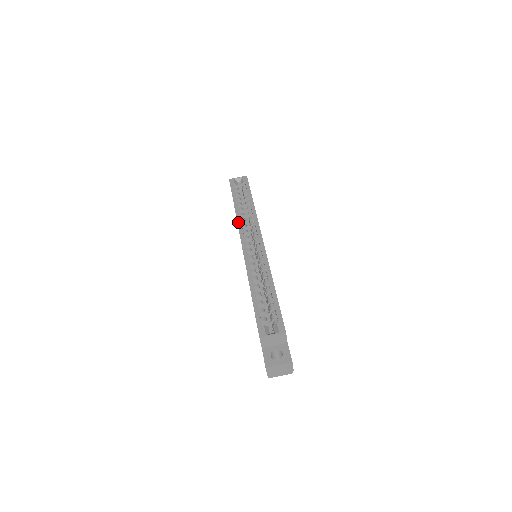
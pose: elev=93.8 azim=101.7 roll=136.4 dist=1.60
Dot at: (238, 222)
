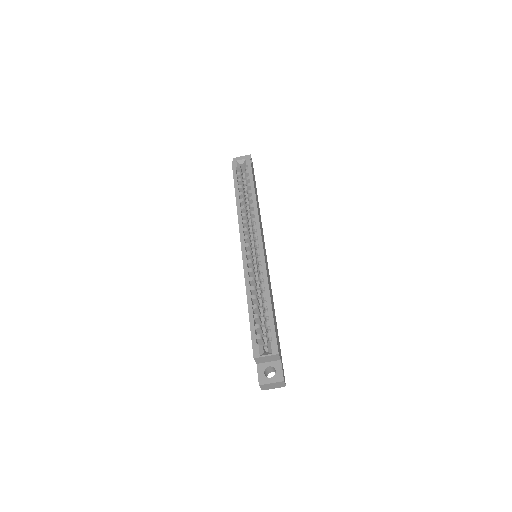
Dot at: (239, 218)
